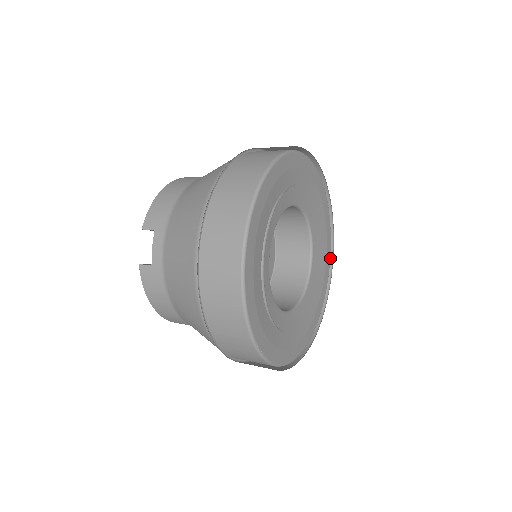
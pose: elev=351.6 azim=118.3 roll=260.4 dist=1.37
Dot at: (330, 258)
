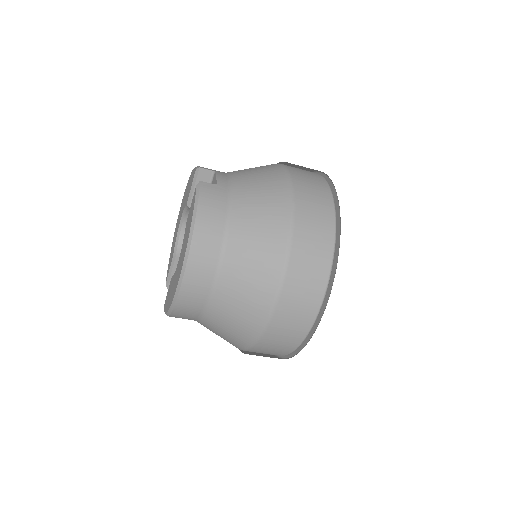
Dot at: occluded
